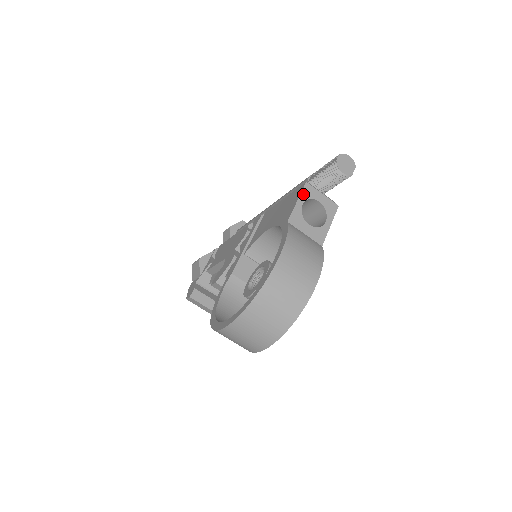
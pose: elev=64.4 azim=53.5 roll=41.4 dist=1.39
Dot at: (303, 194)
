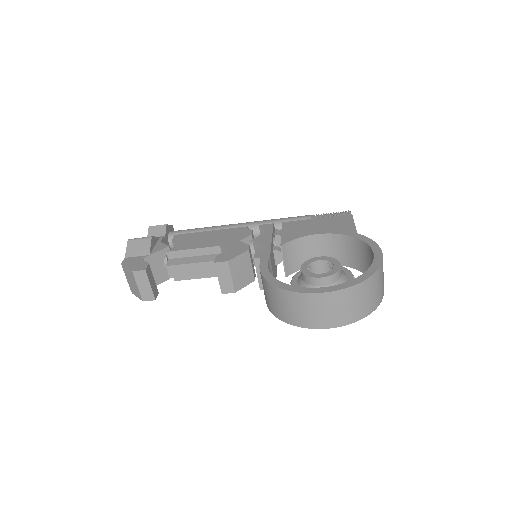
Dot at: occluded
